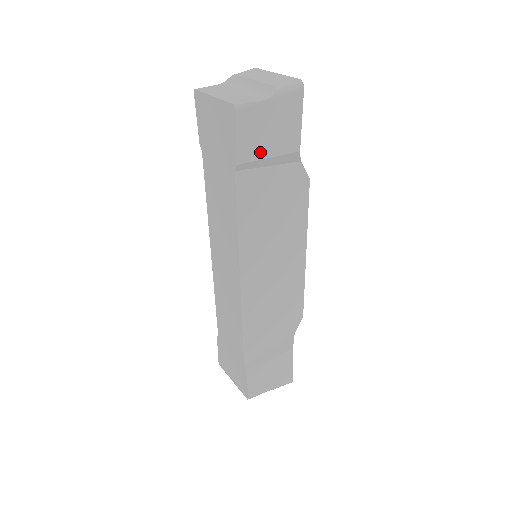
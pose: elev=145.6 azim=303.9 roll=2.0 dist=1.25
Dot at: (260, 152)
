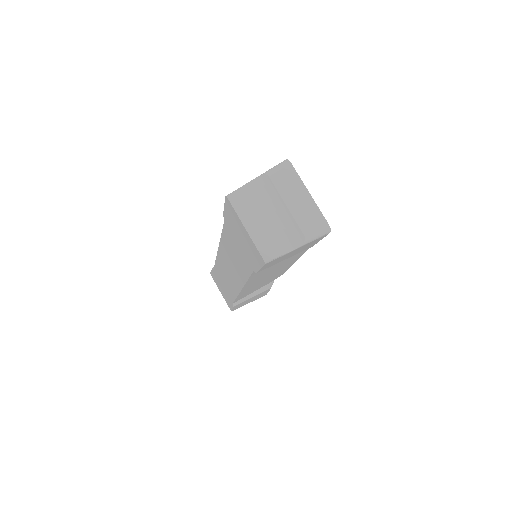
Dot at: (278, 262)
